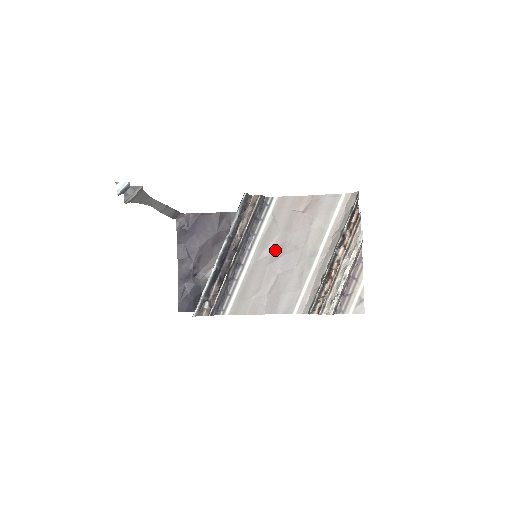
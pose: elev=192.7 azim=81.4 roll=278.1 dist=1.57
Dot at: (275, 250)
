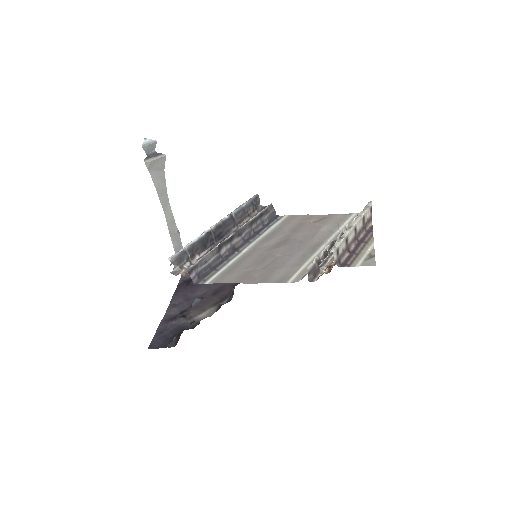
Dot at: (277, 243)
